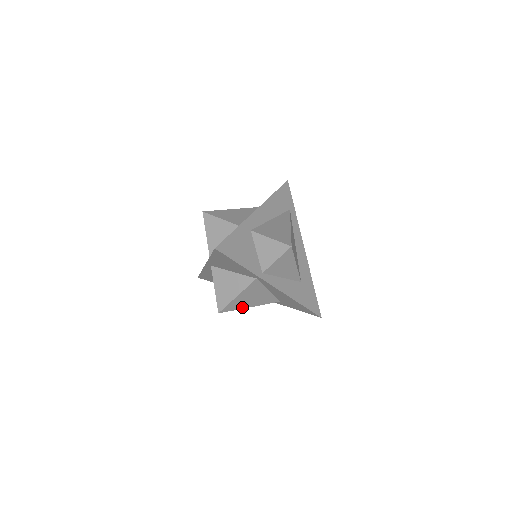
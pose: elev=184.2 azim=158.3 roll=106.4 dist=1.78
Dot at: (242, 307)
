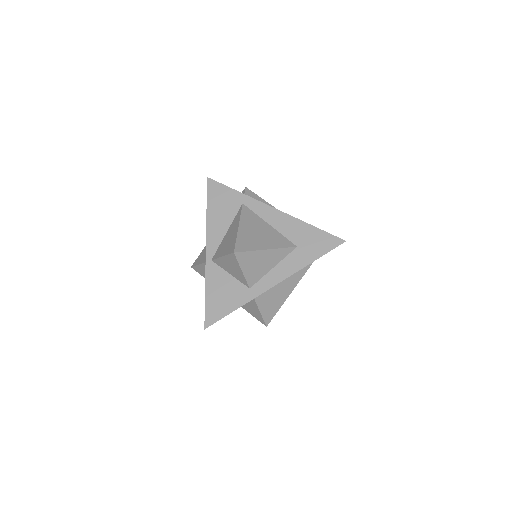
Dot at: occluded
